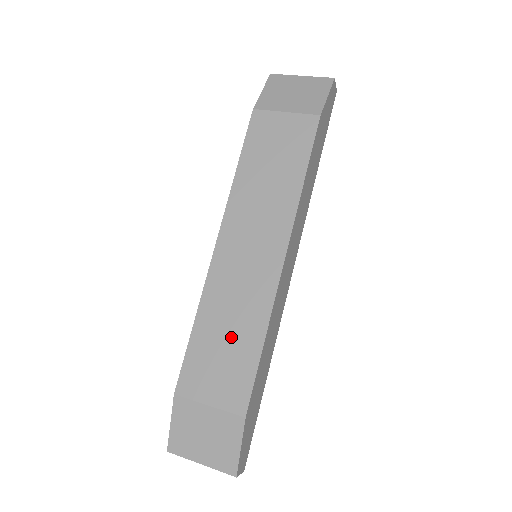
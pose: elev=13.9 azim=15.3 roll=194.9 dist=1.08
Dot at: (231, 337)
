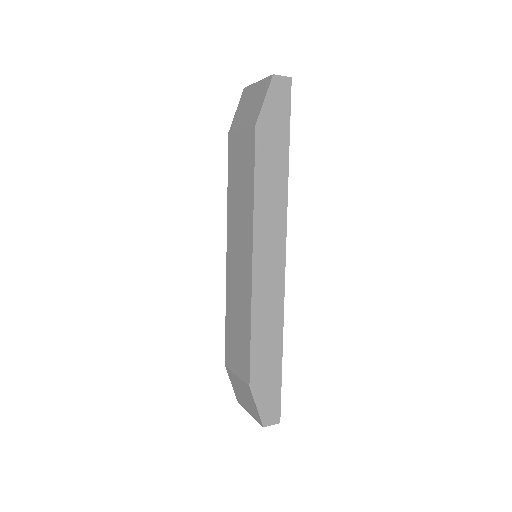
Dot at: (239, 326)
